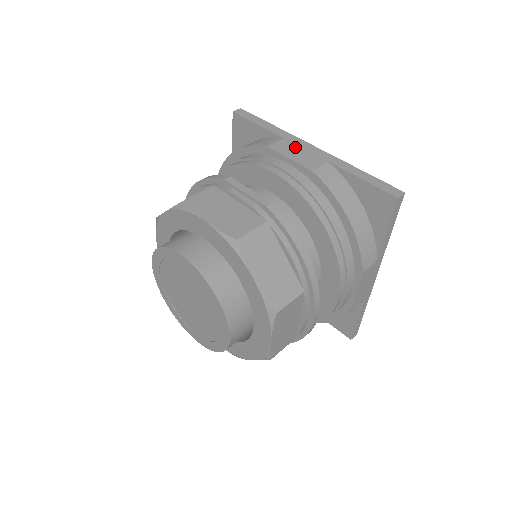
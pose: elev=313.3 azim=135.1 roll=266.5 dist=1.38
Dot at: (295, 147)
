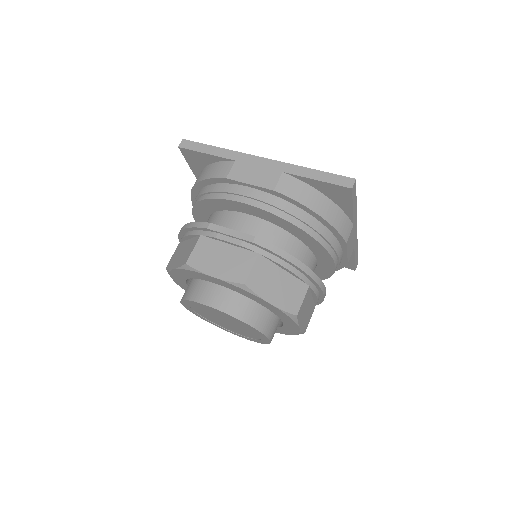
Dot at: (249, 167)
